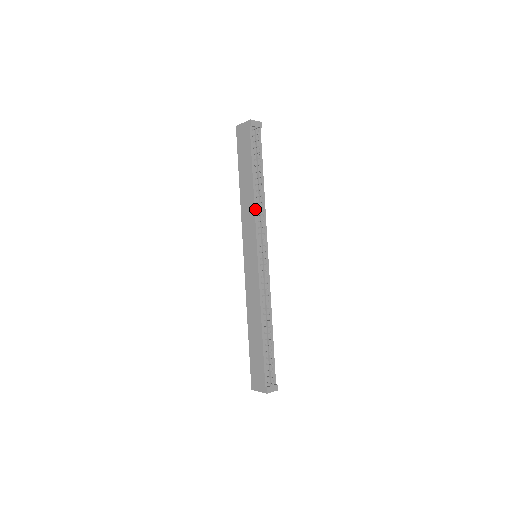
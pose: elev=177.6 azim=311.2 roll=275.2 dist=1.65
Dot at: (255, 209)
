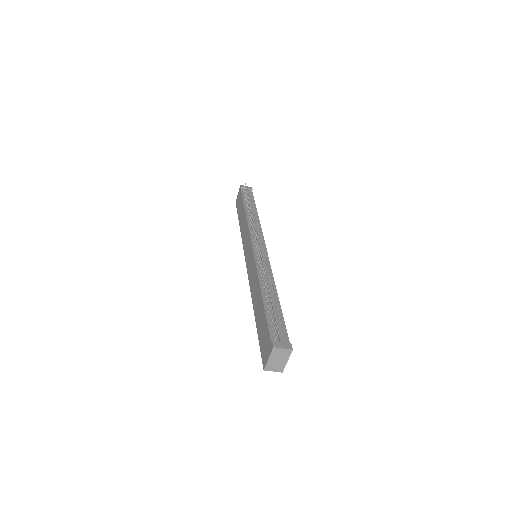
Dot at: (248, 223)
